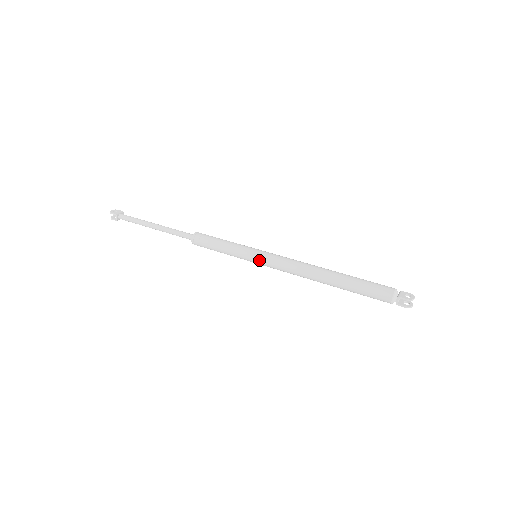
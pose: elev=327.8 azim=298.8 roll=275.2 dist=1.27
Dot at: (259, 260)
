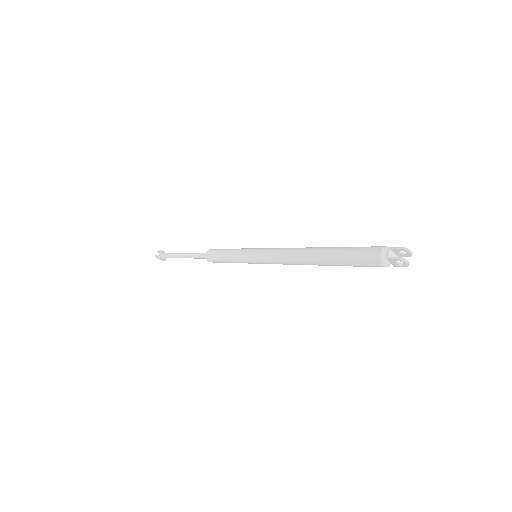
Dot at: (256, 252)
